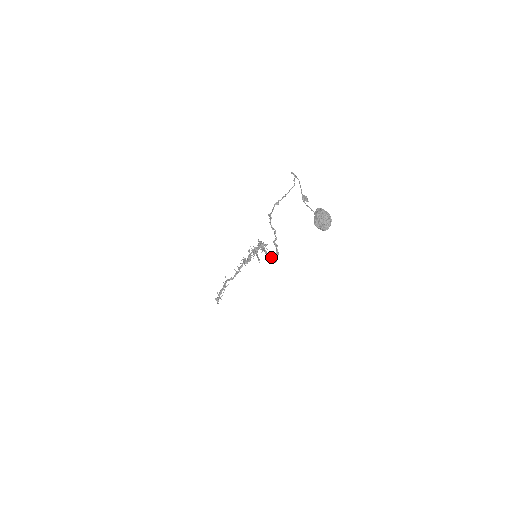
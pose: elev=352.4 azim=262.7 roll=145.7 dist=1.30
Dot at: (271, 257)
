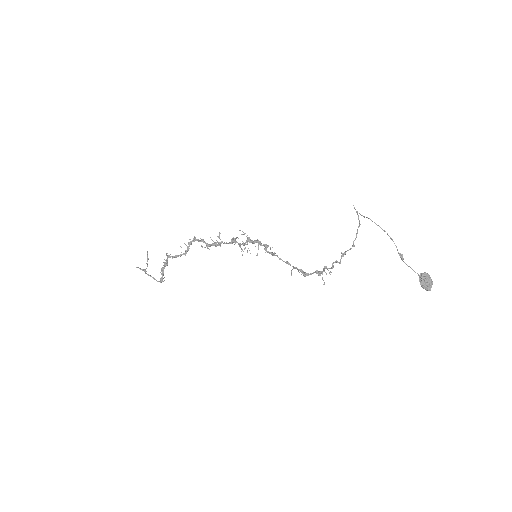
Dot at: (299, 270)
